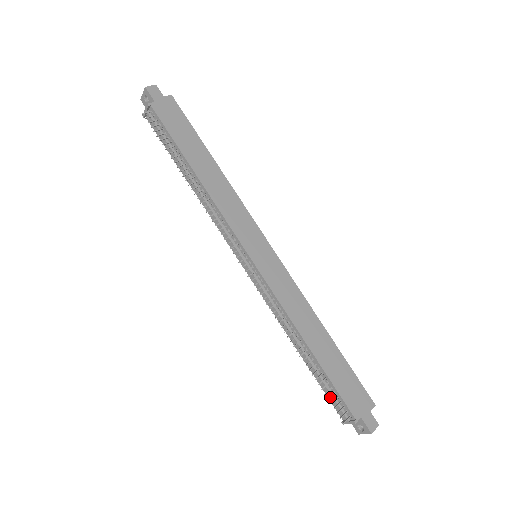
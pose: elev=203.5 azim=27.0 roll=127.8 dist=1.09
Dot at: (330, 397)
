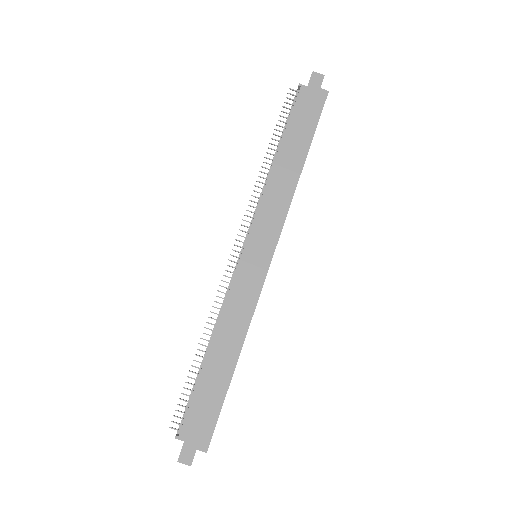
Dot at: (187, 403)
